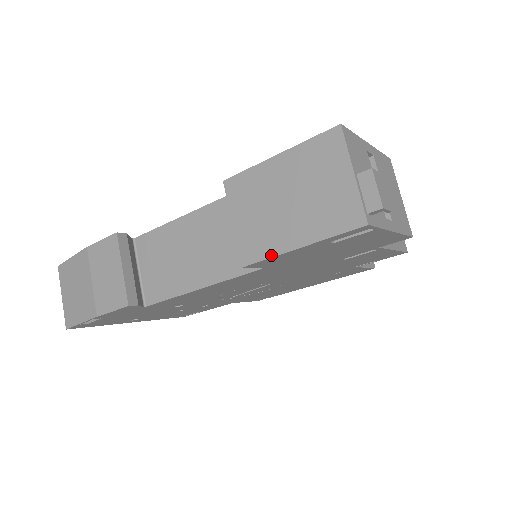
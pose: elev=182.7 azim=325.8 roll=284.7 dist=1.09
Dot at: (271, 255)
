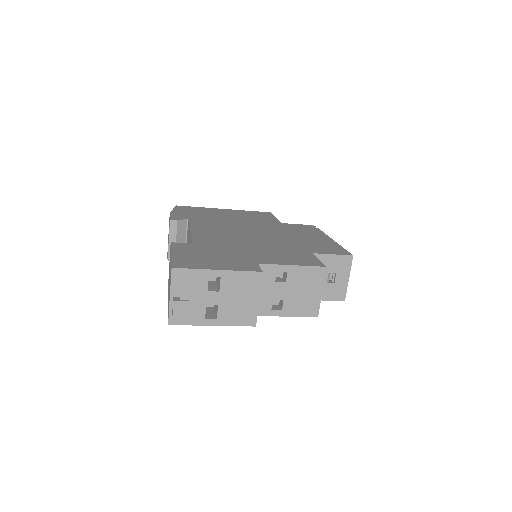
Dot at: occluded
